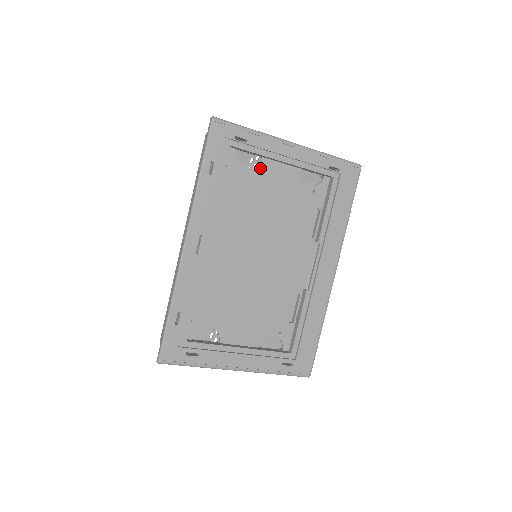
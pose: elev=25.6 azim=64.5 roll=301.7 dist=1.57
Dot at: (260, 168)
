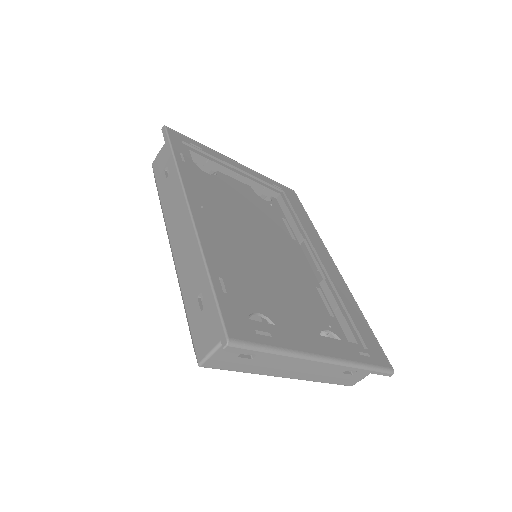
Dot at: (220, 178)
